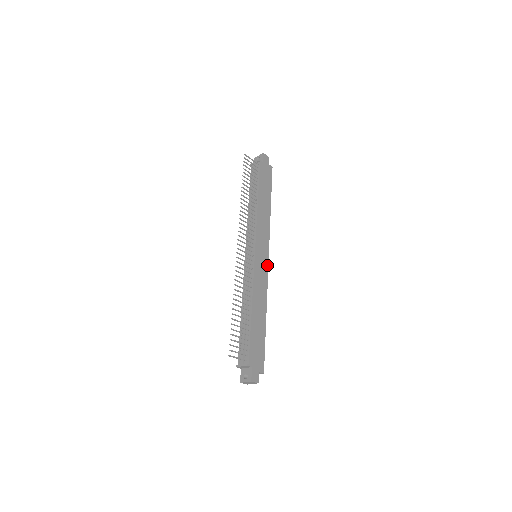
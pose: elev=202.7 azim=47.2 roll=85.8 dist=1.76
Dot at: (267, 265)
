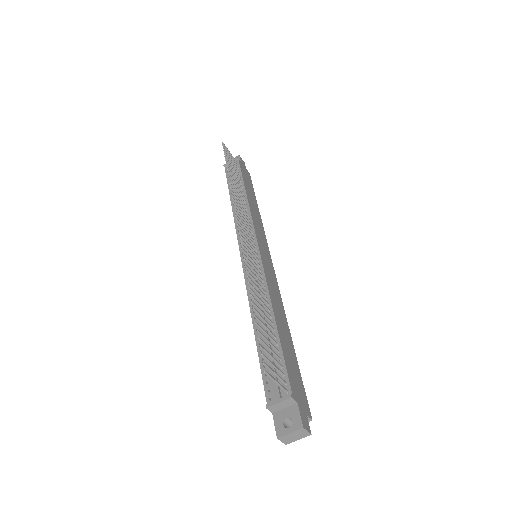
Dot at: (273, 269)
